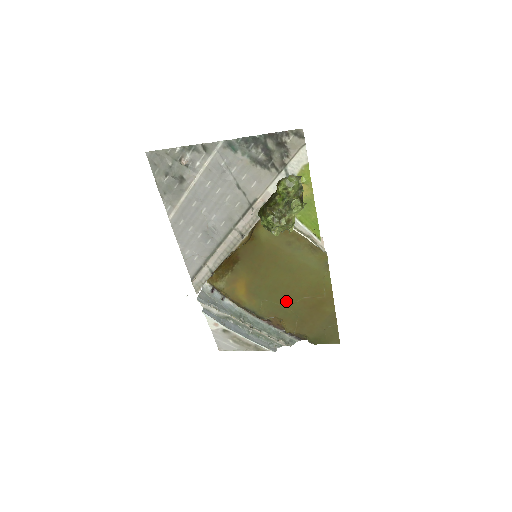
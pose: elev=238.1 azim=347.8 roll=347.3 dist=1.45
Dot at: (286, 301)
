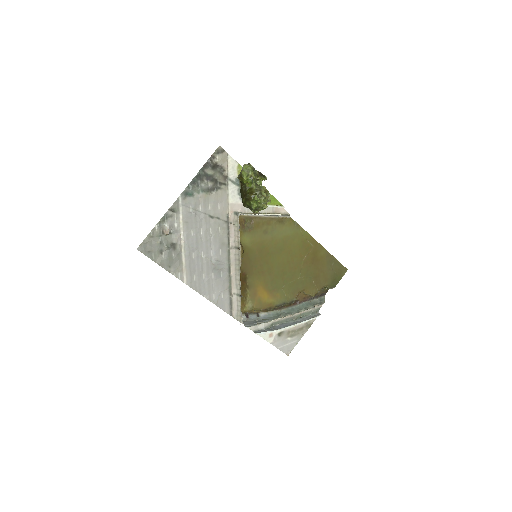
Dot at: (295, 274)
